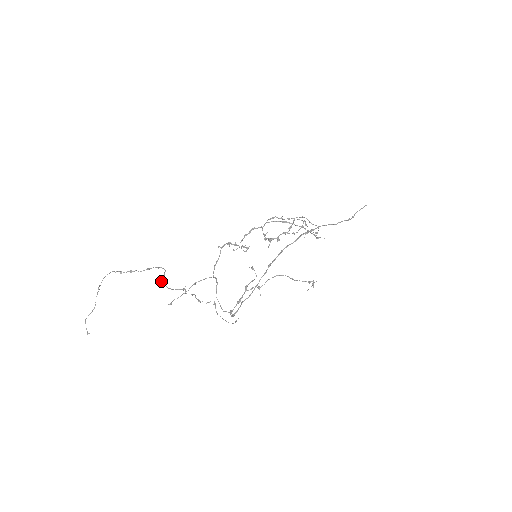
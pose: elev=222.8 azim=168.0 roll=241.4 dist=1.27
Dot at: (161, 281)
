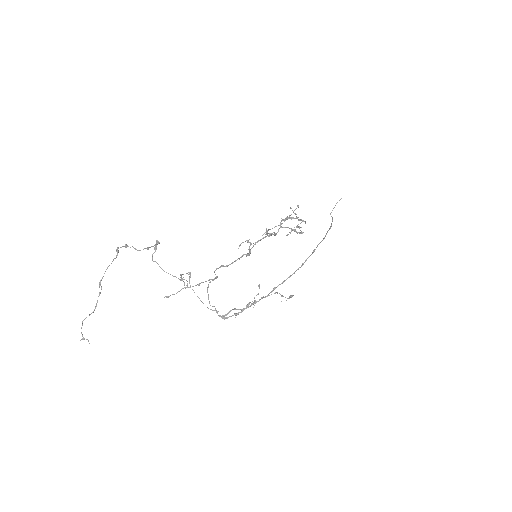
Dot at: (152, 255)
